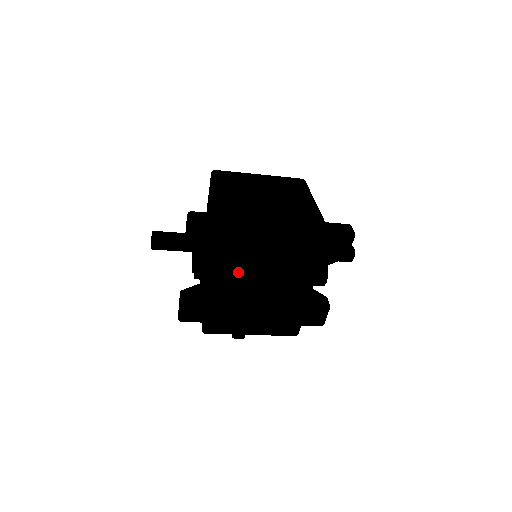
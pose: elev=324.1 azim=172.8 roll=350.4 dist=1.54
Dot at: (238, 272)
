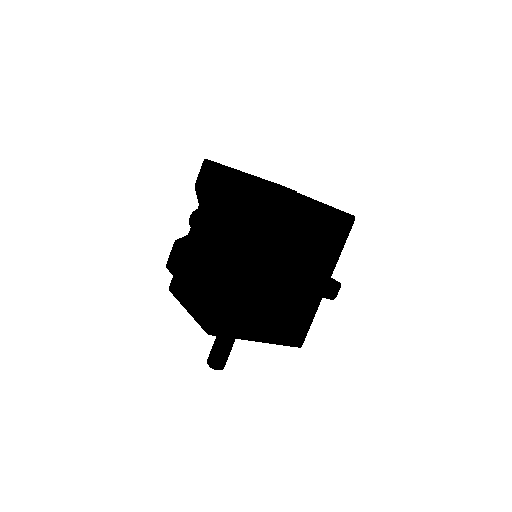
Dot at: (206, 221)
